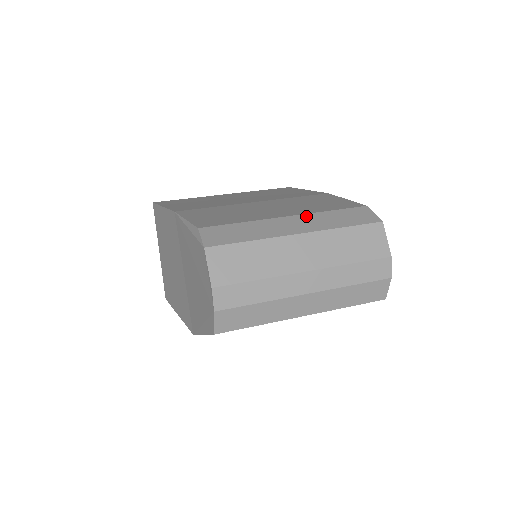
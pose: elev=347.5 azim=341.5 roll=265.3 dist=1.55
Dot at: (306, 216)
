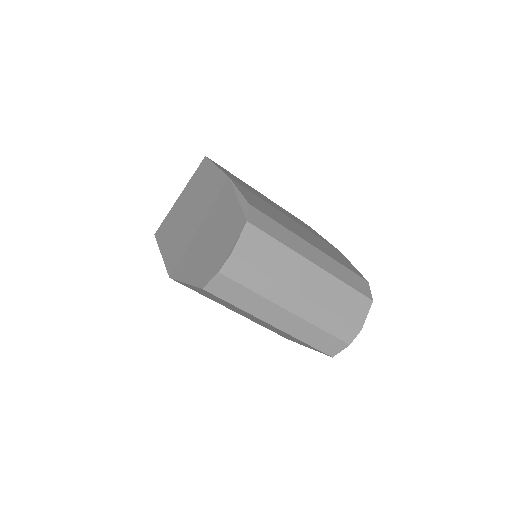
Dot at: (325, 256)
